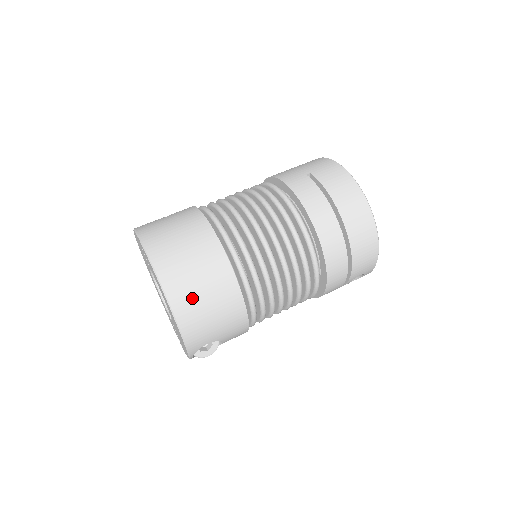
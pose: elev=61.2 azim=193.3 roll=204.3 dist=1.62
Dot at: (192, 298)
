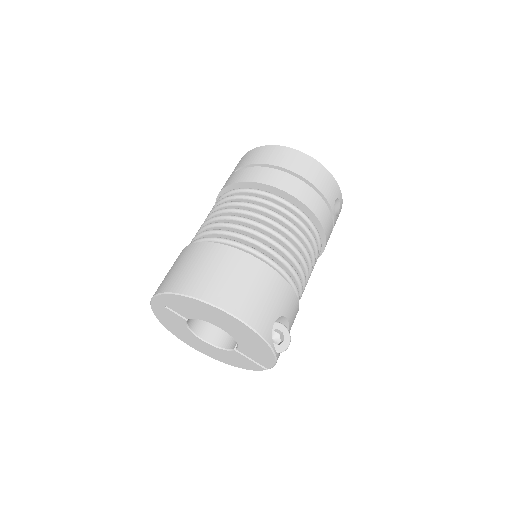
Dot at: (227, 289)
